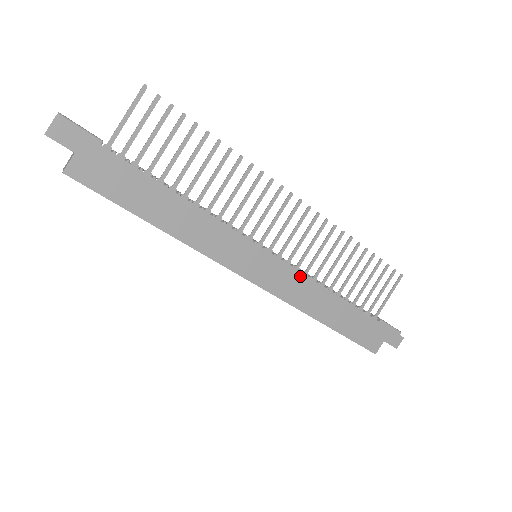
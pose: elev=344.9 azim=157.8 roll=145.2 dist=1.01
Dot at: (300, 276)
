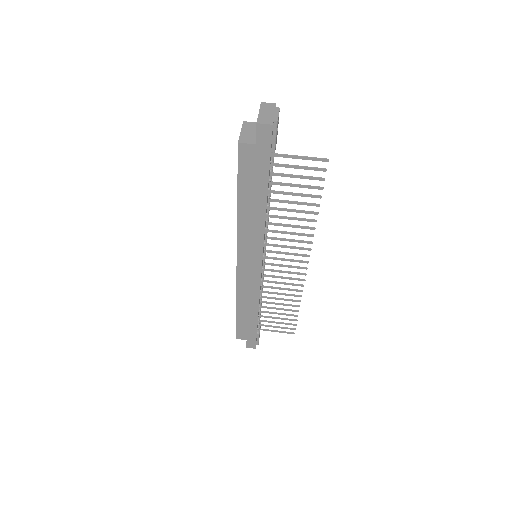
Dot at: (258, 287)
